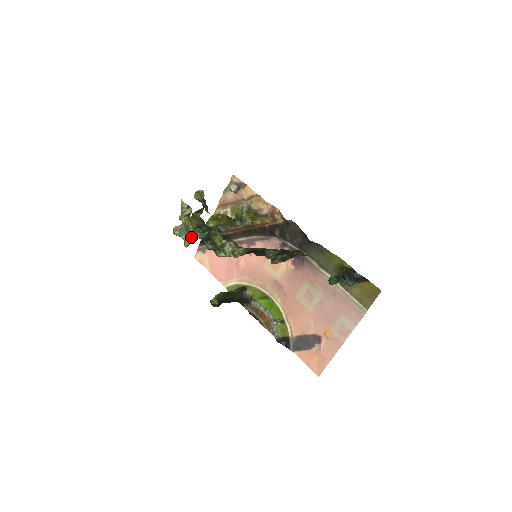
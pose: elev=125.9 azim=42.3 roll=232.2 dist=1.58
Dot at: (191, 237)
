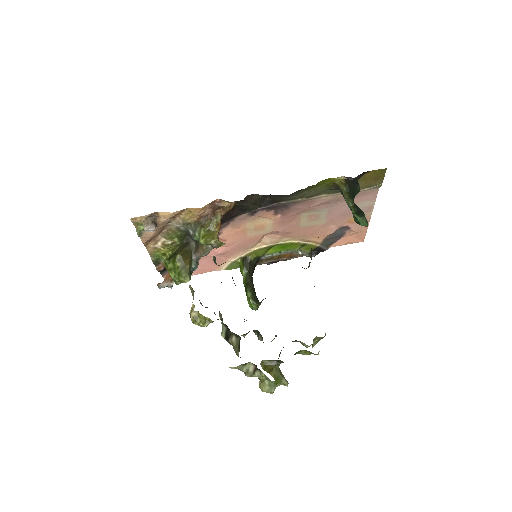
Dot at: (284, 378)
